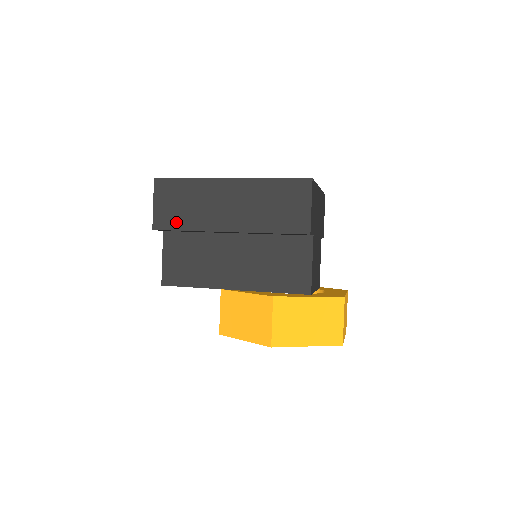
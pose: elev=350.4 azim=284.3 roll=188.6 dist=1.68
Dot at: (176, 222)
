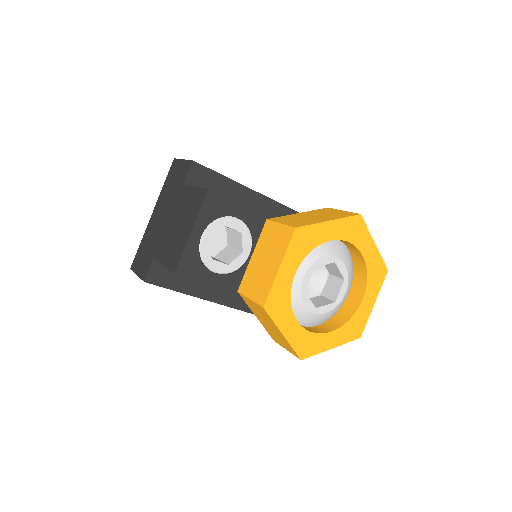
Dot at: occluded
